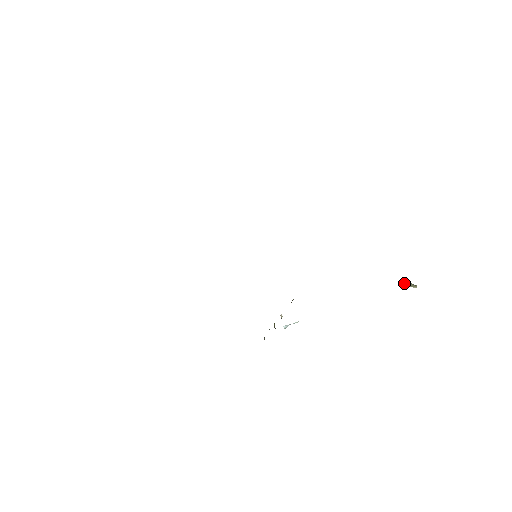
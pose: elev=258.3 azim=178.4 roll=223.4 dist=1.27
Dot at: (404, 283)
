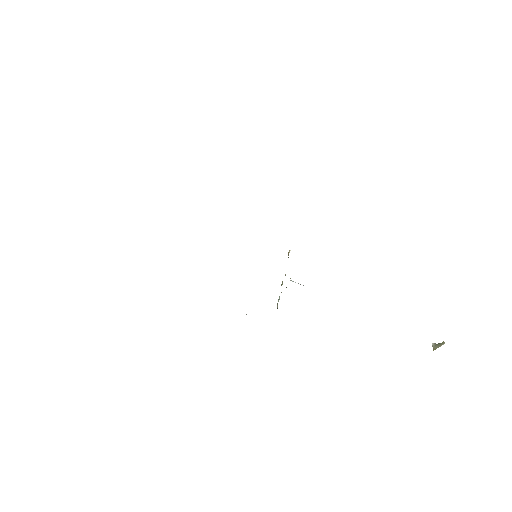
Dot at: occluded
